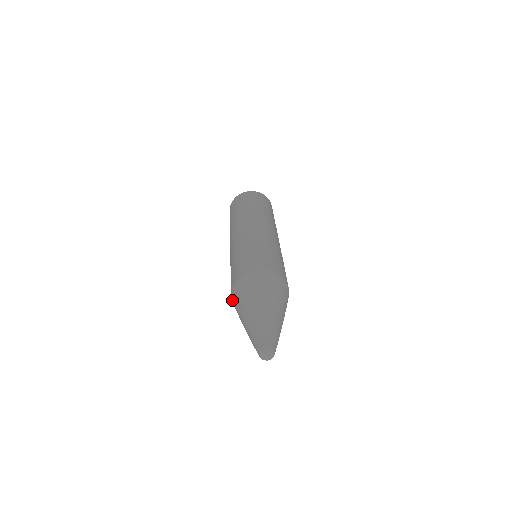
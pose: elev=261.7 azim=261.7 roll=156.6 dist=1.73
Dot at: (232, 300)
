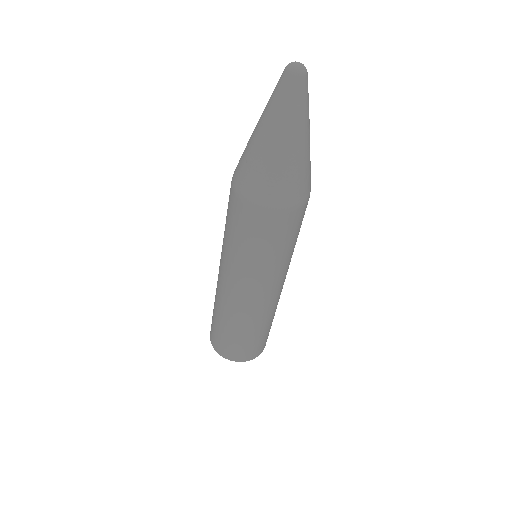
Dot at: occluded
